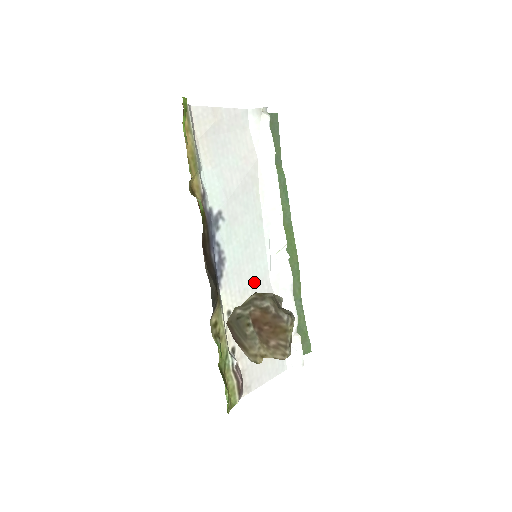
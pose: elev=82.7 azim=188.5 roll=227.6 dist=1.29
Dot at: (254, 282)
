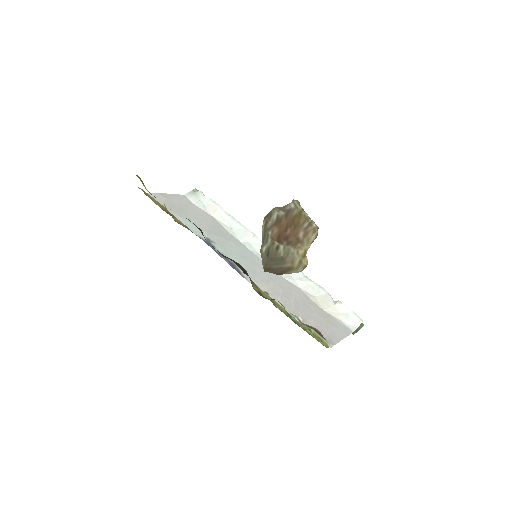
Dot at: (270, 277)
